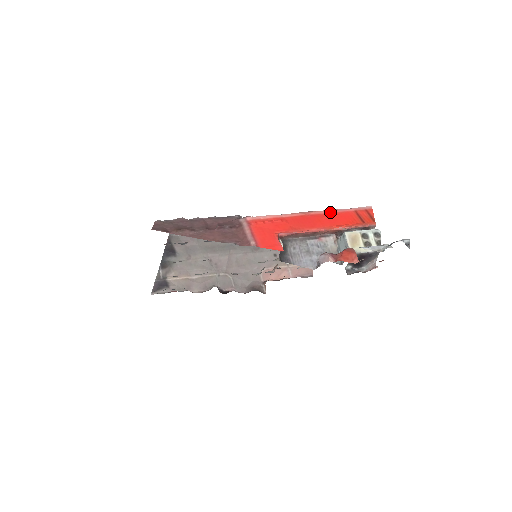
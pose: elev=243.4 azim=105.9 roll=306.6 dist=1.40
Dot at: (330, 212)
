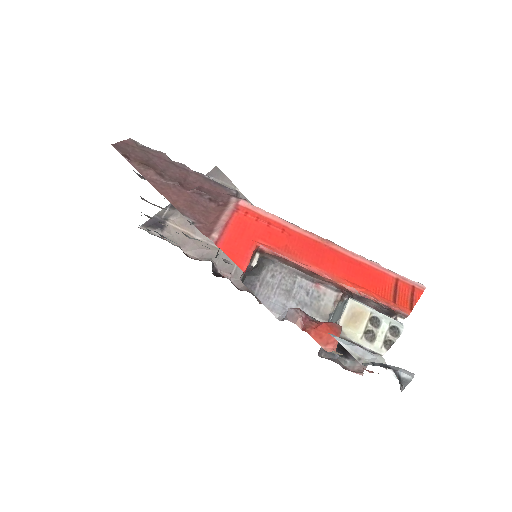
Dot at: (359, 259)
